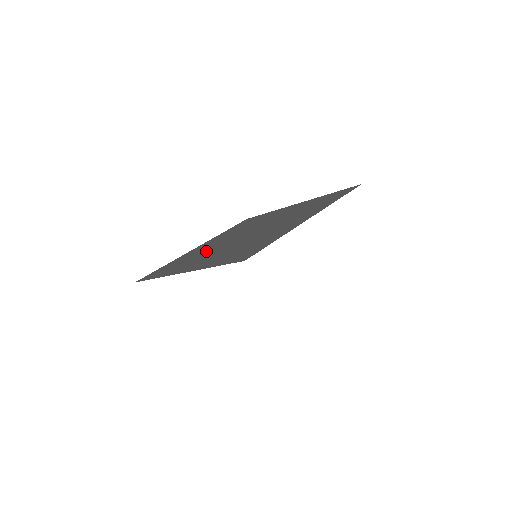
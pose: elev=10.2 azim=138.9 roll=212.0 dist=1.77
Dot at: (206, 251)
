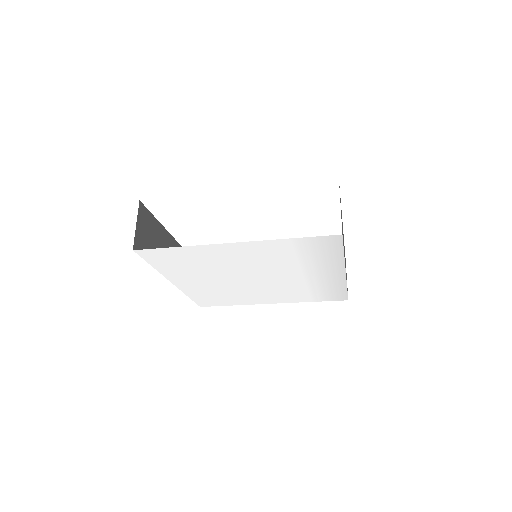
Dot at: occluded
